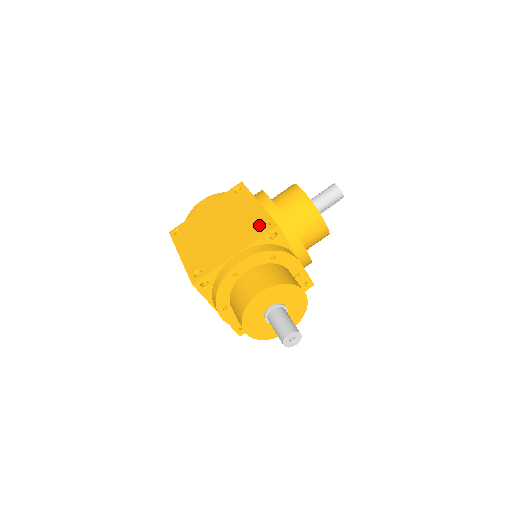
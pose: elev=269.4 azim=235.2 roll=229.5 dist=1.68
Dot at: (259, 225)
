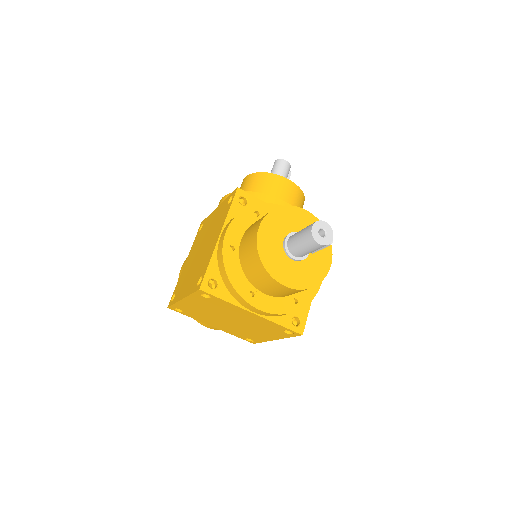
Dot at: (225, 207)
